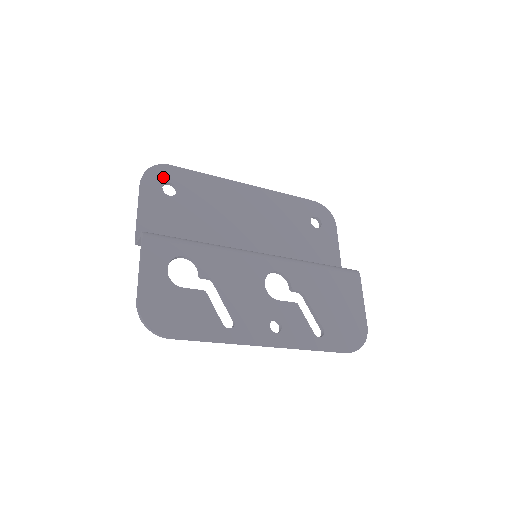
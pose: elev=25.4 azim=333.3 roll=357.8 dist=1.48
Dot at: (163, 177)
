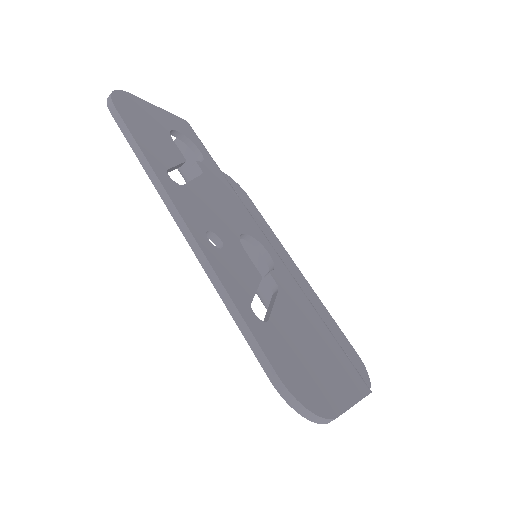
Dot at: (236, 188)
